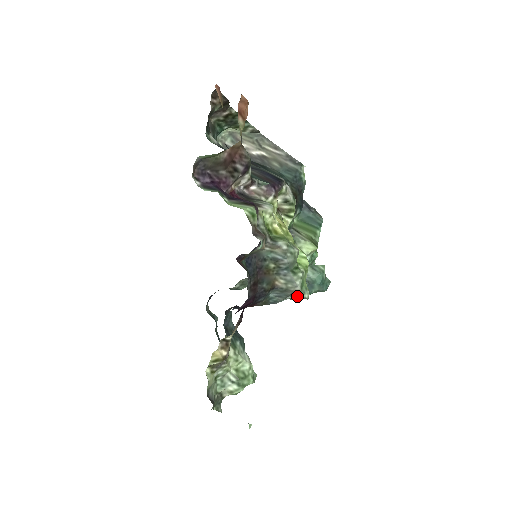
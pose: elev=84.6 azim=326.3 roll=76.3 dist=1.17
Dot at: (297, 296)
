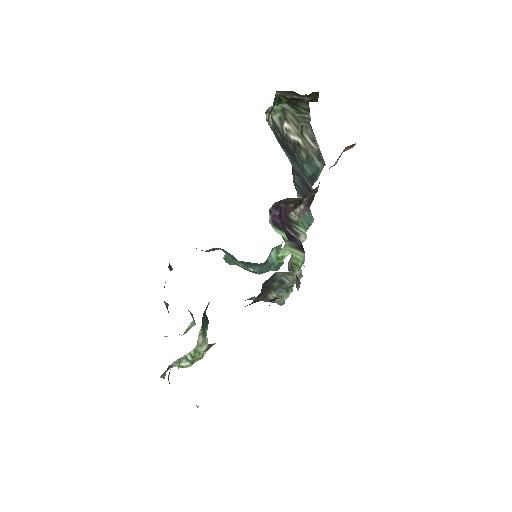
Dot at: occluded
